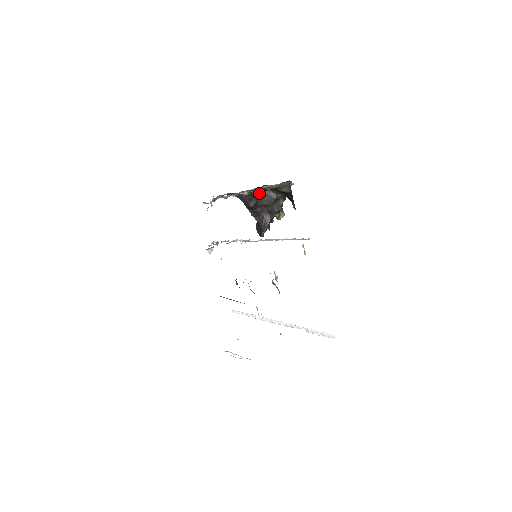
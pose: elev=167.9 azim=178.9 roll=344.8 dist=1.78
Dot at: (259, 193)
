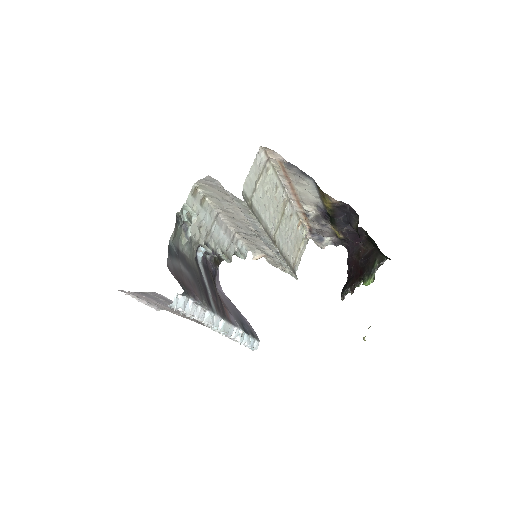
Dot at: (332, 223)
